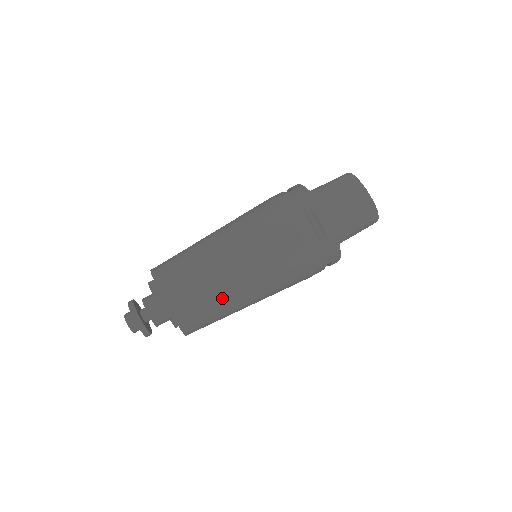
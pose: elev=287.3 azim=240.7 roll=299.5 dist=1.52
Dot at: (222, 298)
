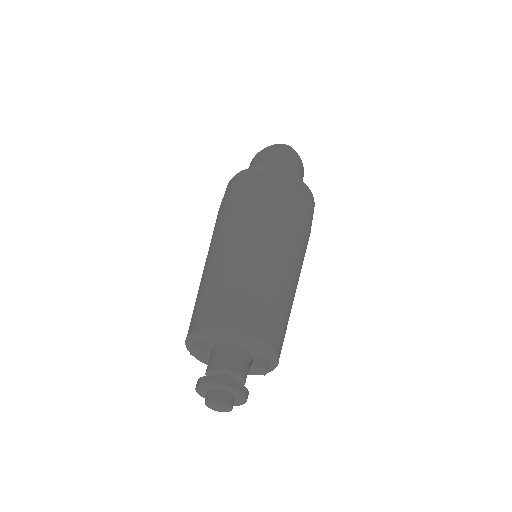
Dot at: (241, 274)
